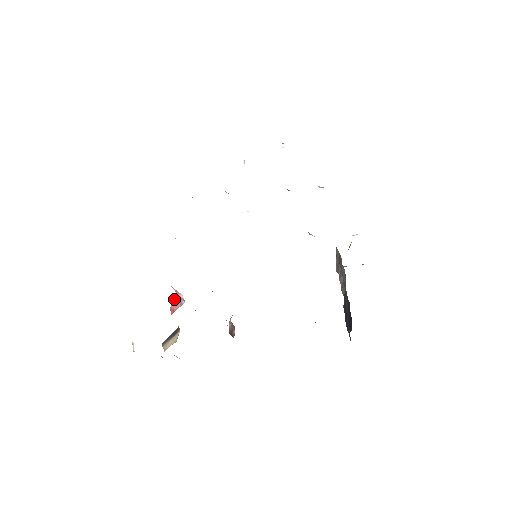
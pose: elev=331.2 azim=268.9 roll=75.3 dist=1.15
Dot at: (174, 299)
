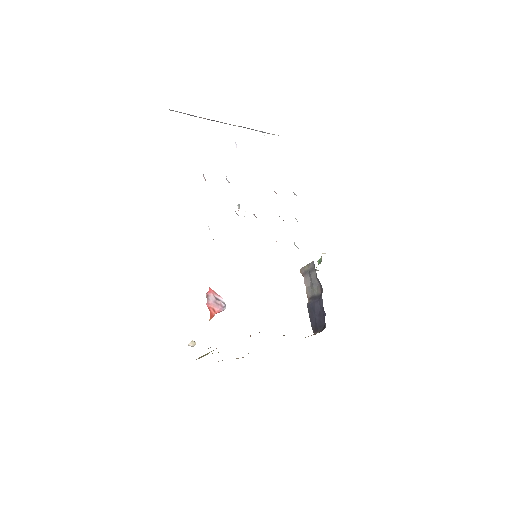
Dot at: (211, 298)
